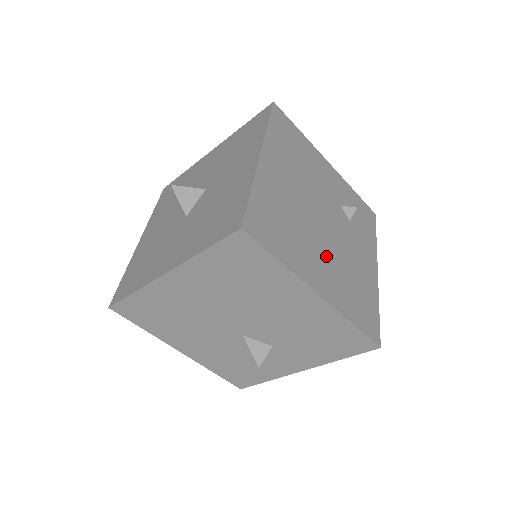
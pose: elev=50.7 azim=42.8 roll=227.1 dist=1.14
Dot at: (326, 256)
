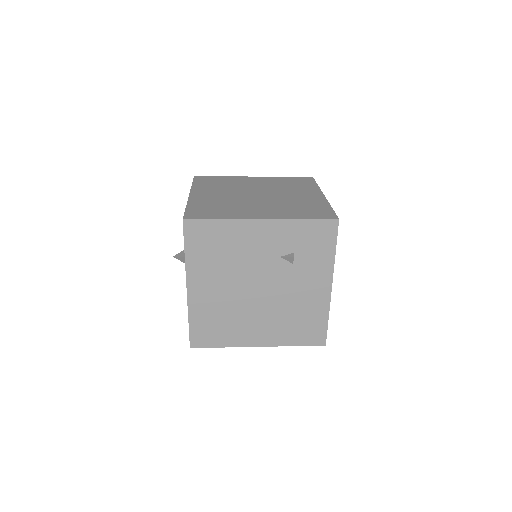
Dot at: (263, 317)
